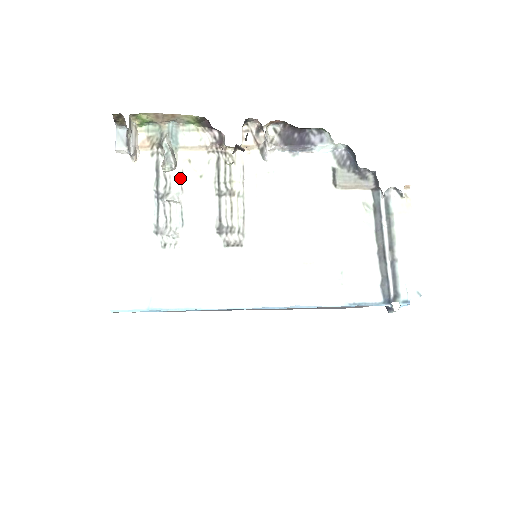
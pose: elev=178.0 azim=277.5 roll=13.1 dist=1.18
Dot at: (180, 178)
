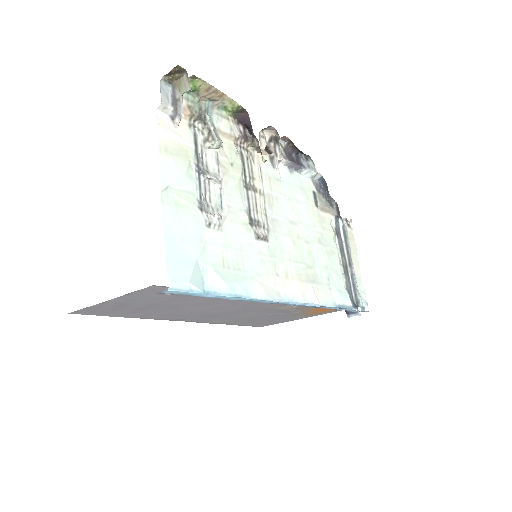
Dot at: (216, 159)
